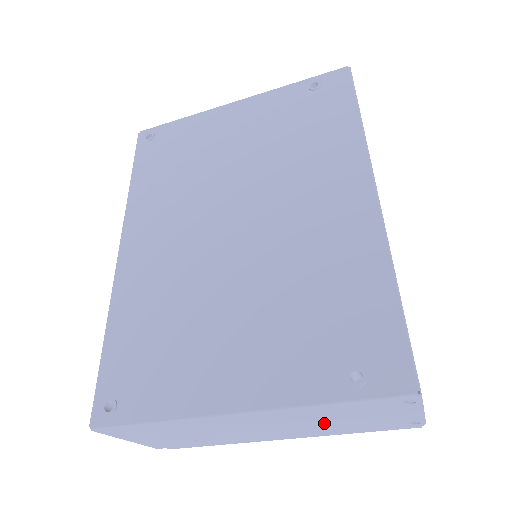
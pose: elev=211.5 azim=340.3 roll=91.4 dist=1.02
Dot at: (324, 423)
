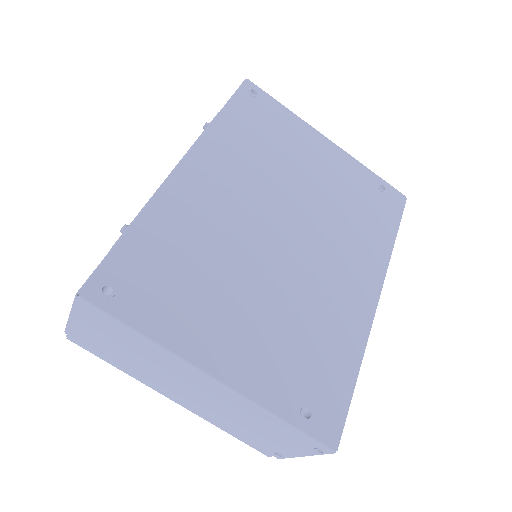
Dot at: (236, 418)
